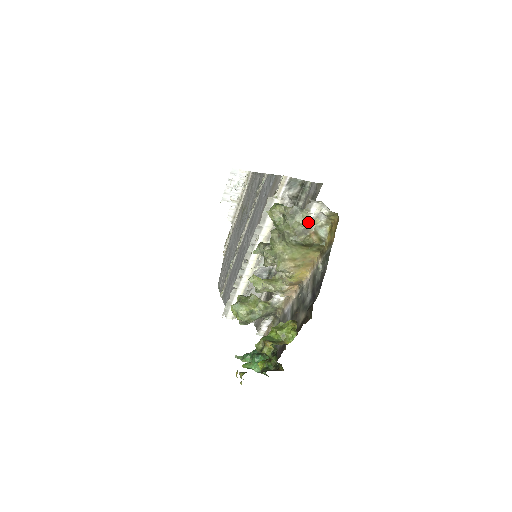
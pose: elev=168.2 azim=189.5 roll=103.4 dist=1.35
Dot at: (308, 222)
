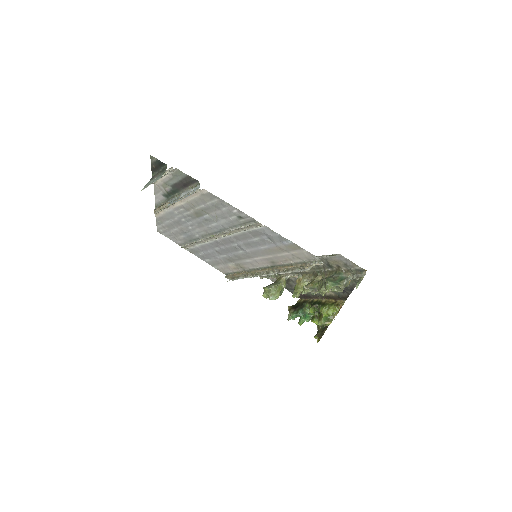
Dot at: (349, 280)
